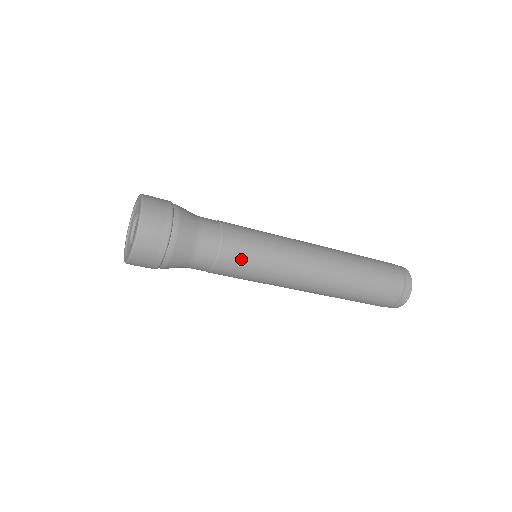
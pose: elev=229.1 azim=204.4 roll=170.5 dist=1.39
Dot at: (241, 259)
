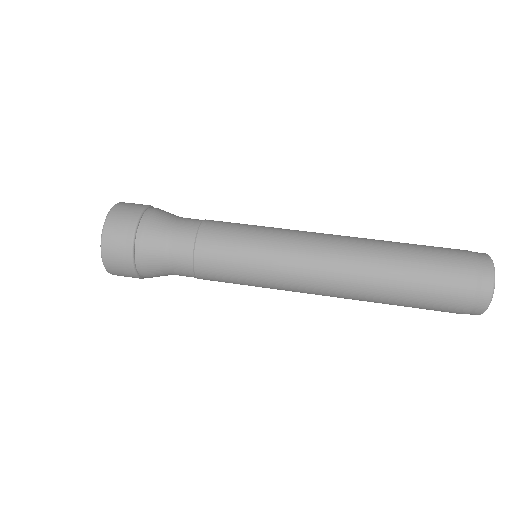
Dot at: (222, 281)
